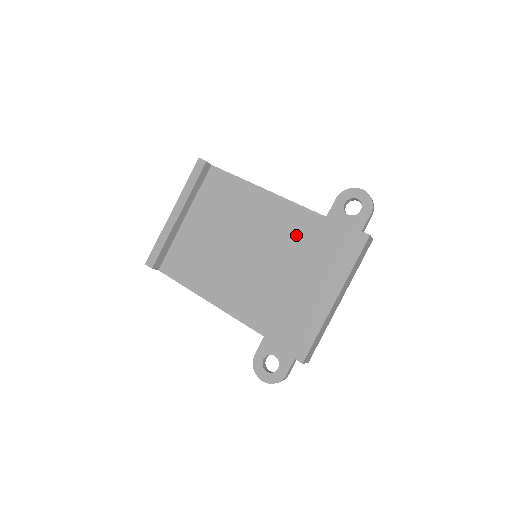
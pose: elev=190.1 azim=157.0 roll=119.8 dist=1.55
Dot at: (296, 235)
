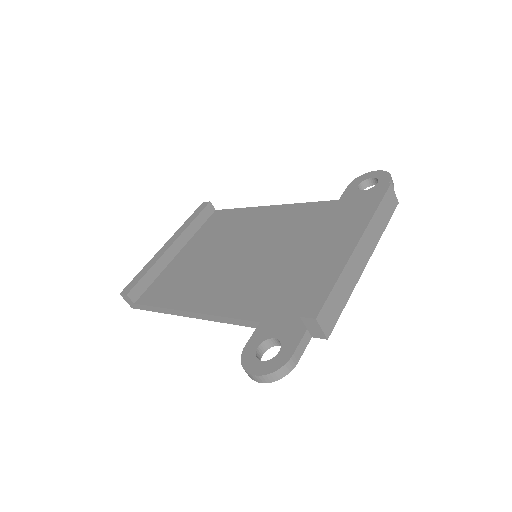
Dot at: (304, 223)
